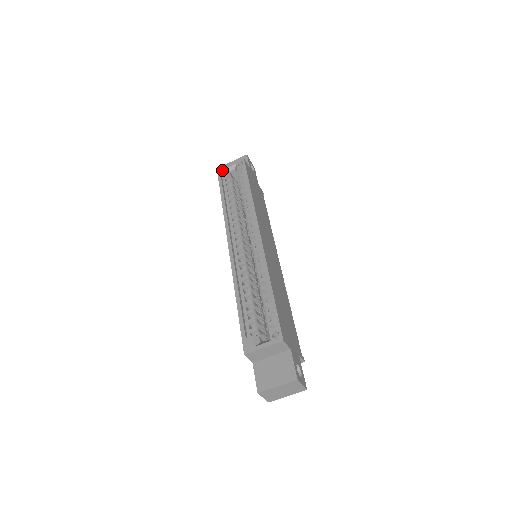
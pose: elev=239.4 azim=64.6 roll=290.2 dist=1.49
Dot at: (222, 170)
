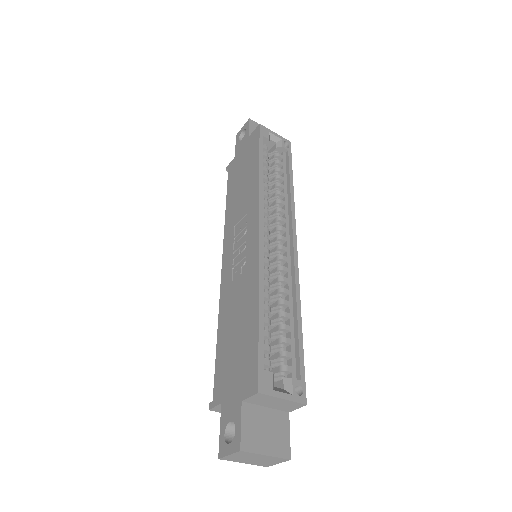
Dot at: (266, 130)
